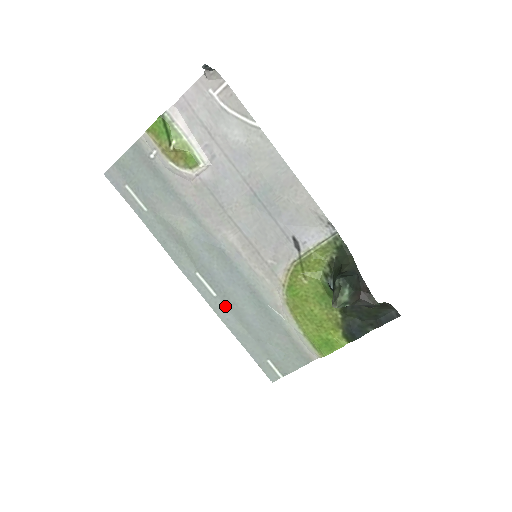
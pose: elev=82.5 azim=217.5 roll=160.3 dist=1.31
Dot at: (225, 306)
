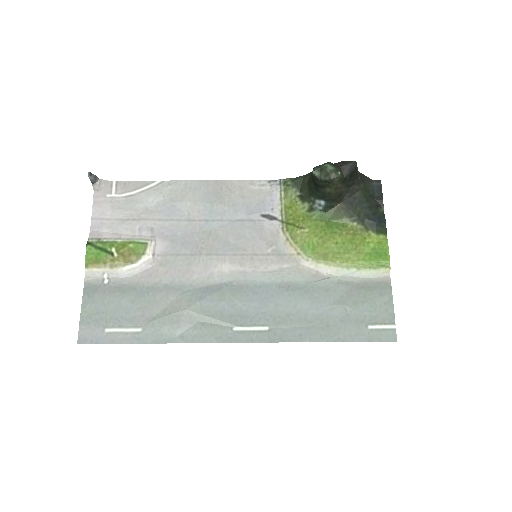
Dot at: (285, 327)
